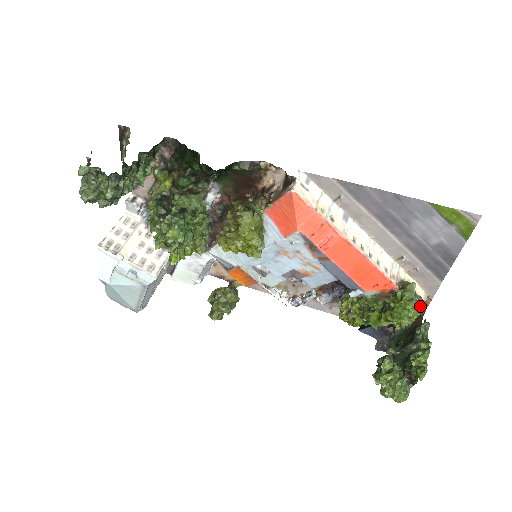
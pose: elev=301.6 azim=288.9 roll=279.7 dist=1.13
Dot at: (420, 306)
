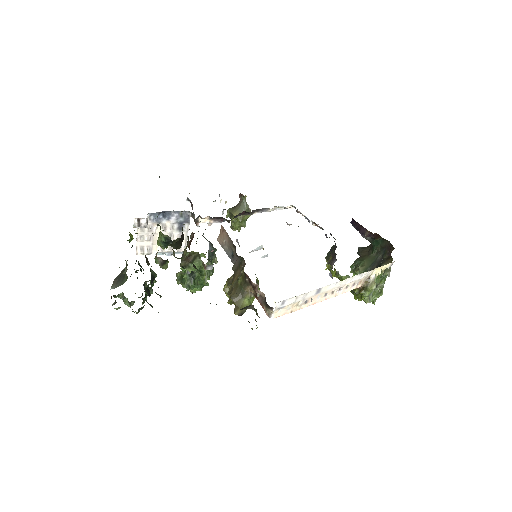
Dot at: occluded
